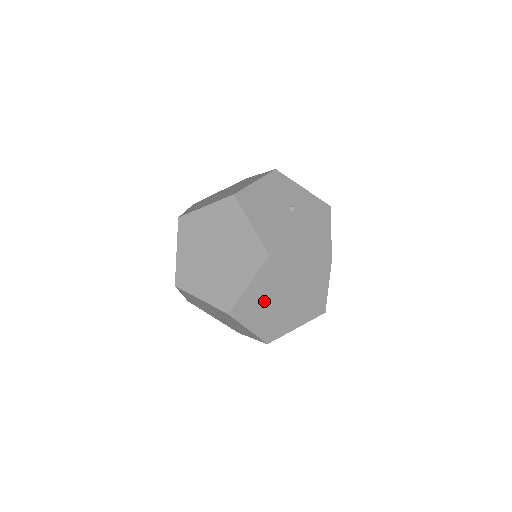
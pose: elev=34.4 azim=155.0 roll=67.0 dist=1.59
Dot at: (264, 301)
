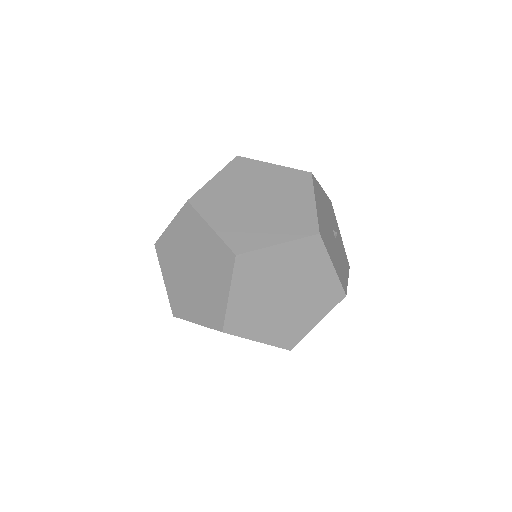
Dot at: (270, 277)
